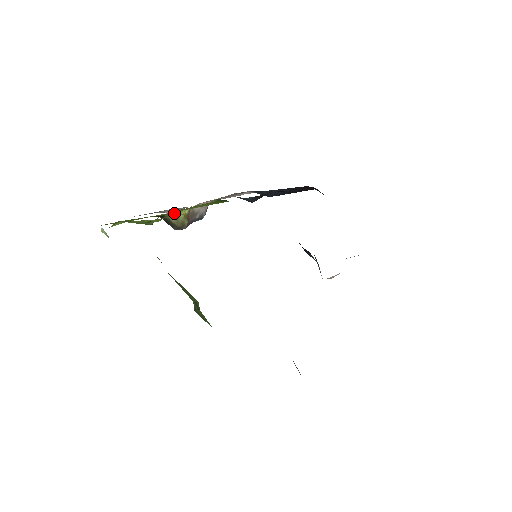
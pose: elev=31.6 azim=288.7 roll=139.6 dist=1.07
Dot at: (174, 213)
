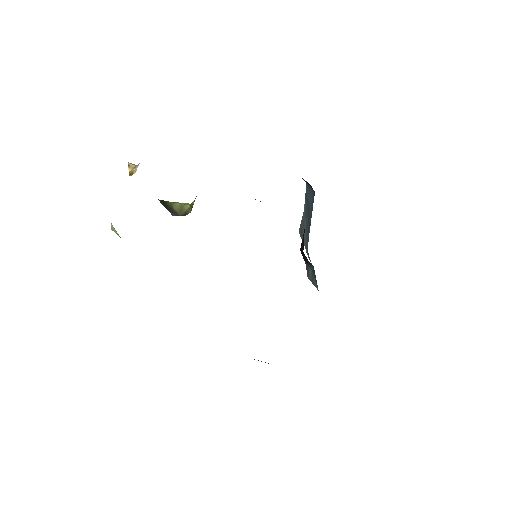
Dot at: (181, 203)
